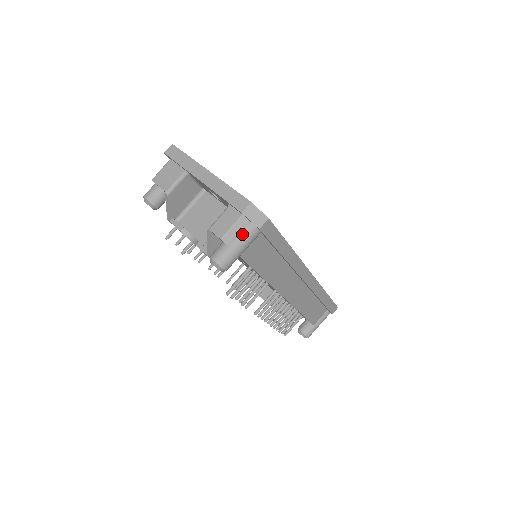
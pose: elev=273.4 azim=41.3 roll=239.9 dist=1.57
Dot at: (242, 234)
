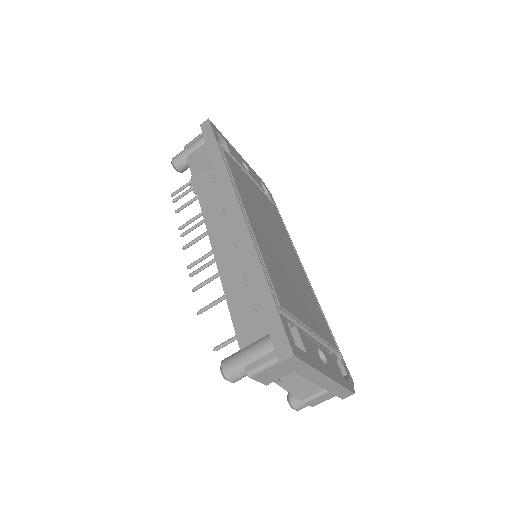
Dot at: occluded
